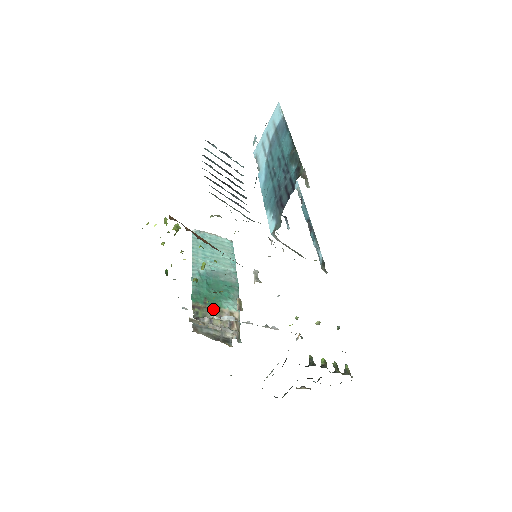
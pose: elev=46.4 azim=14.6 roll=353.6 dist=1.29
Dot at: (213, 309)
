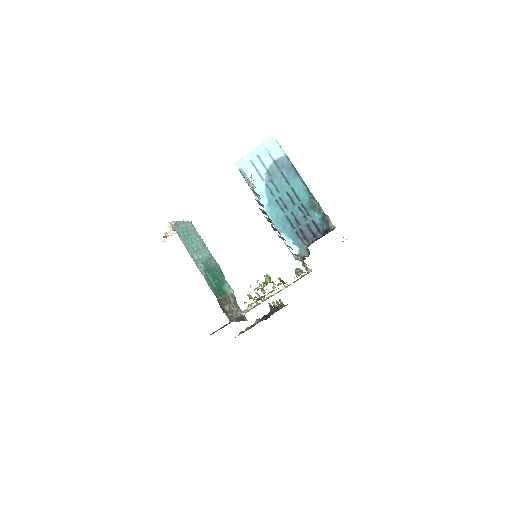
Dot at: (225, 297)
